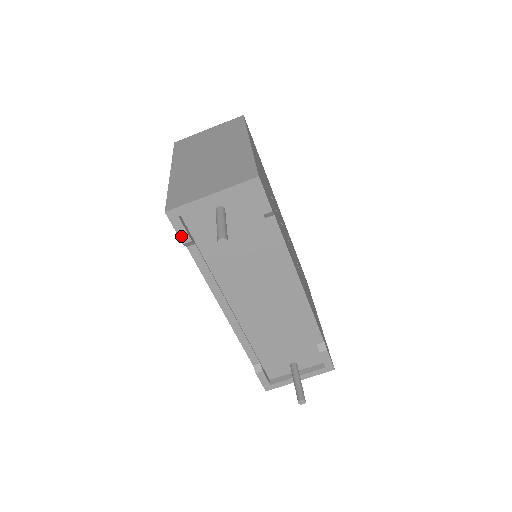
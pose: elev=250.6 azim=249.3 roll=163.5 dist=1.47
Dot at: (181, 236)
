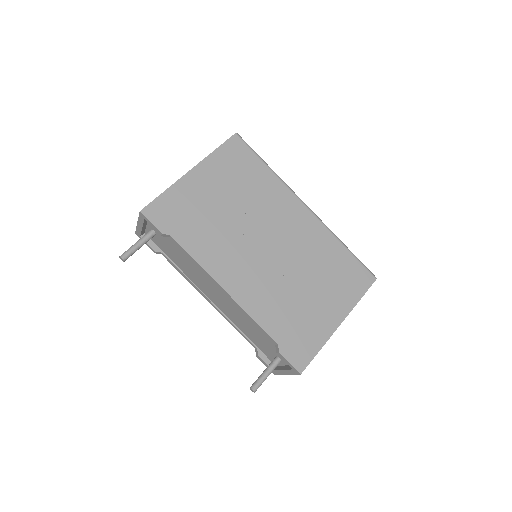
Dot at: (150, 248)
